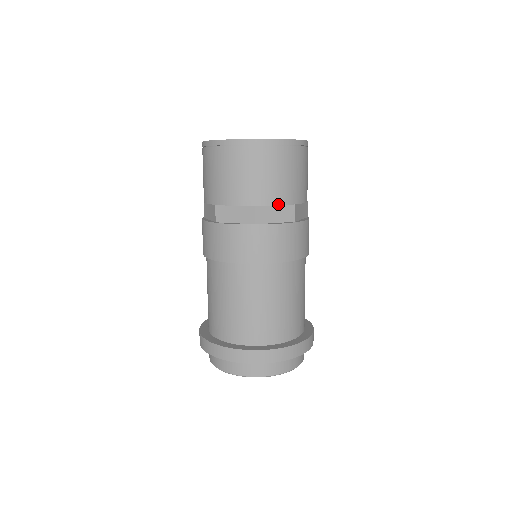
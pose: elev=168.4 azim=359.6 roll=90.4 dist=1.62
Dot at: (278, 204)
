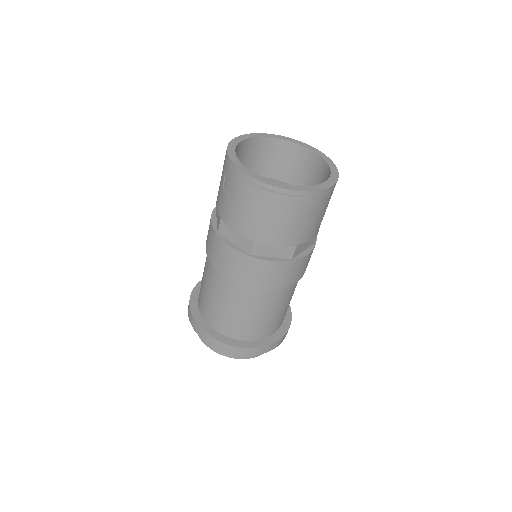
Dot at: (236, 230)
